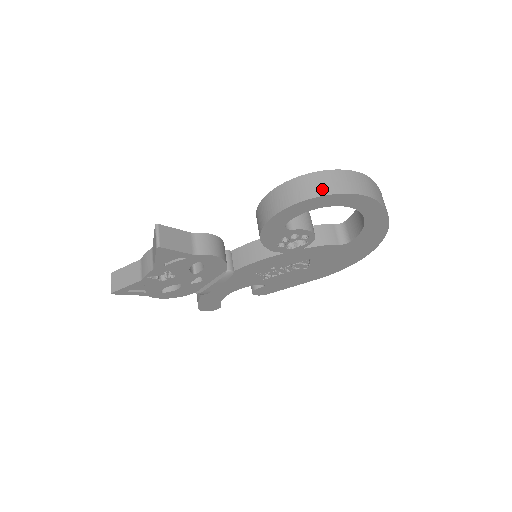
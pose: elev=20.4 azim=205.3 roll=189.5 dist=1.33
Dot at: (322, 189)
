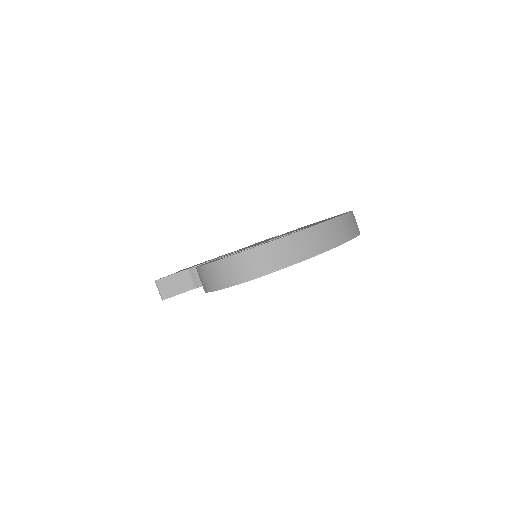
Dot at: (216, 283)
